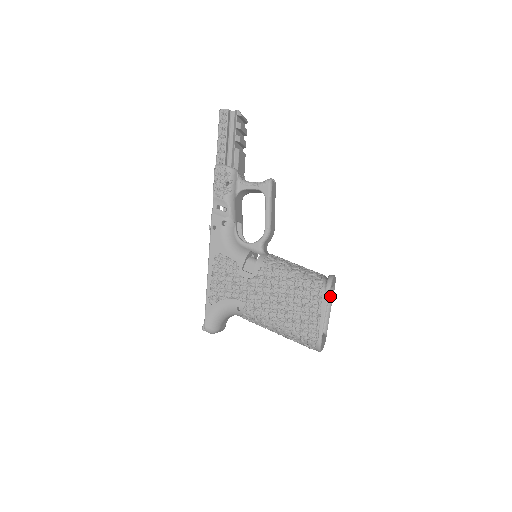
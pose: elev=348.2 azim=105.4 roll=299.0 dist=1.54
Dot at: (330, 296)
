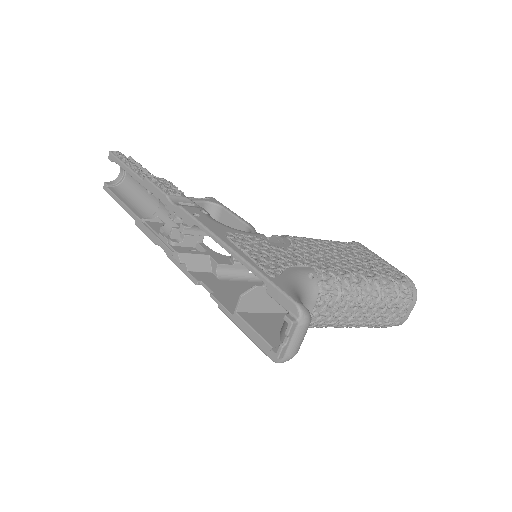
Dot at: occluded
